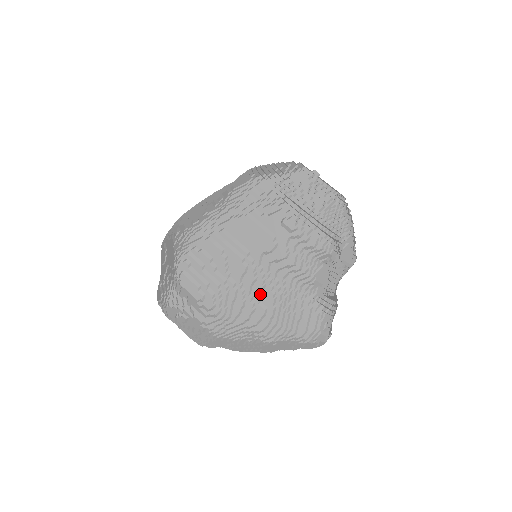
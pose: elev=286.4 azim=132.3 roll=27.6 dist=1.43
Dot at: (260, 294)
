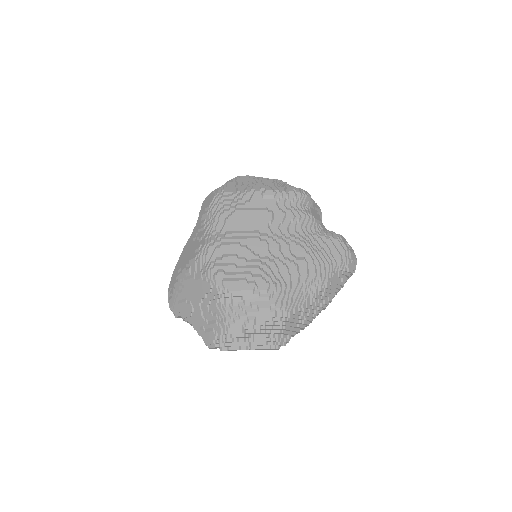
Dot at: (291, 253)
